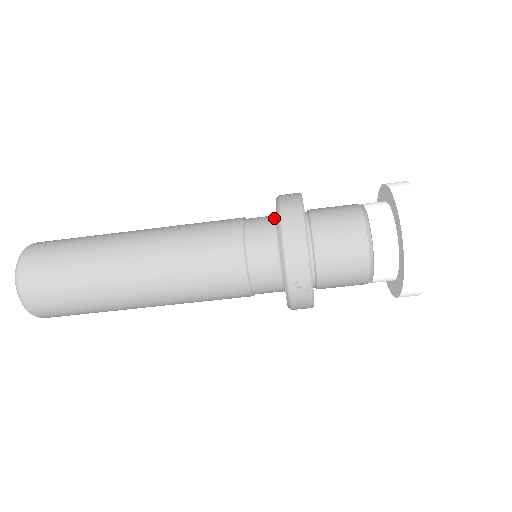
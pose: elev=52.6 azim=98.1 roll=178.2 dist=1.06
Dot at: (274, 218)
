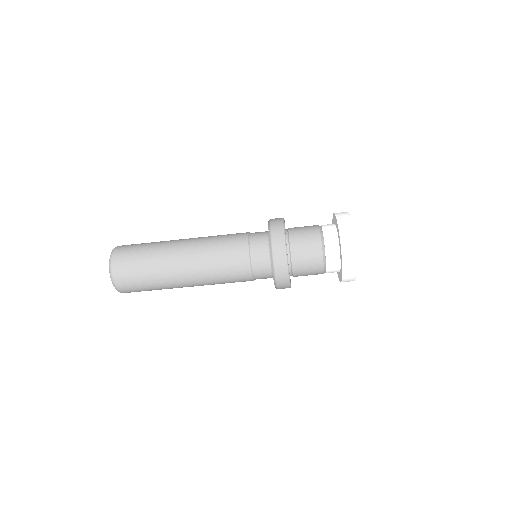
Dot at: (268, 251)
